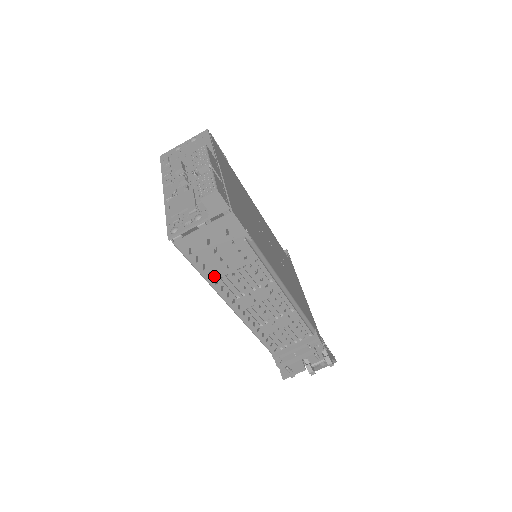
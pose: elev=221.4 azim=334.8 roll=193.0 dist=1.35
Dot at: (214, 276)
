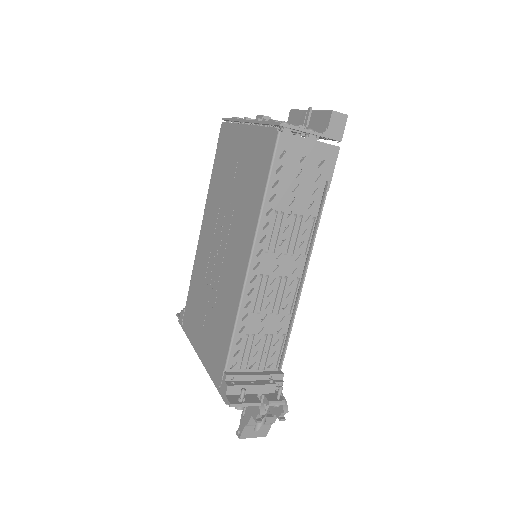
Dot at: (273, 203)
